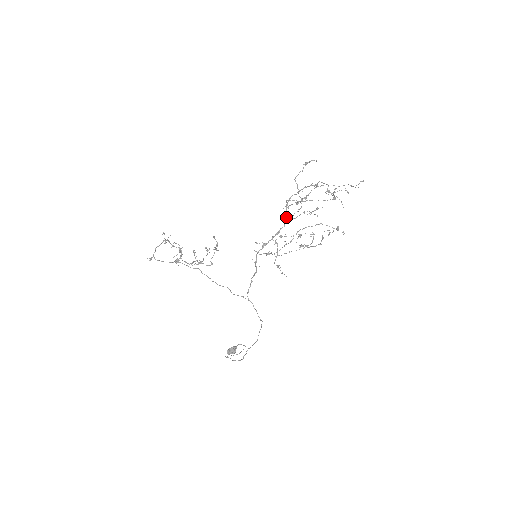
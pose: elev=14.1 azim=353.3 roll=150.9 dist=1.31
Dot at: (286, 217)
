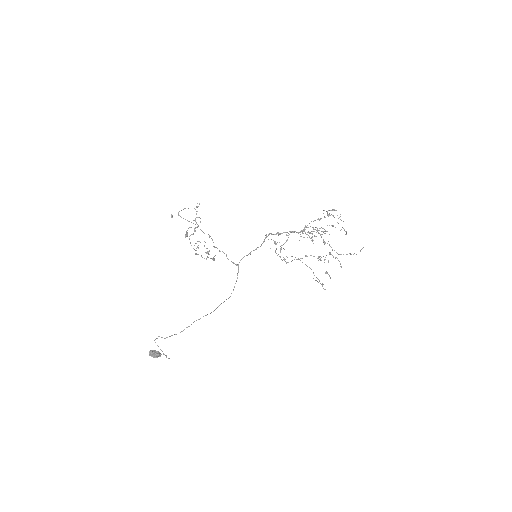
Dot at: (304, 229)
